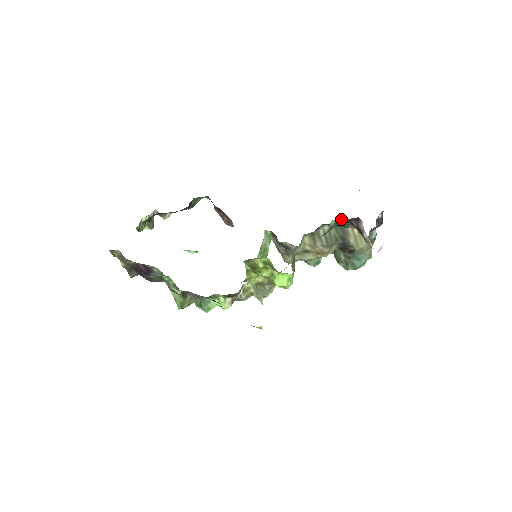
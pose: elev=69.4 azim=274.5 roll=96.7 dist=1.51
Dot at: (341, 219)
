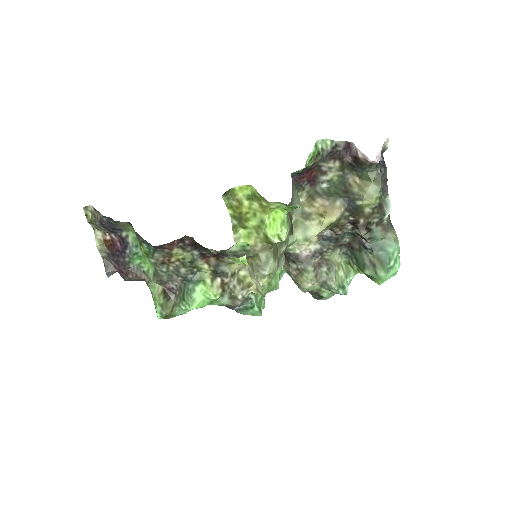
Dot at: (327, 141)
